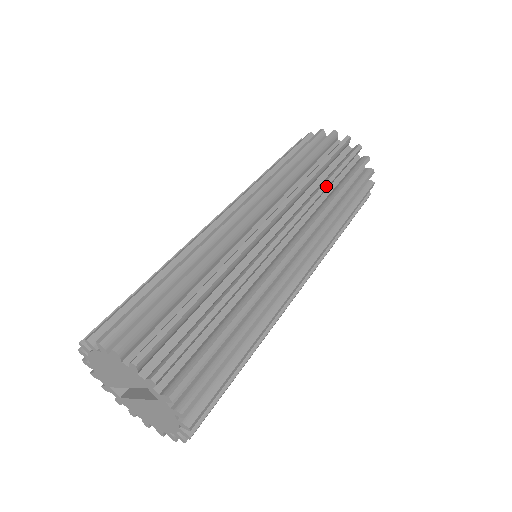
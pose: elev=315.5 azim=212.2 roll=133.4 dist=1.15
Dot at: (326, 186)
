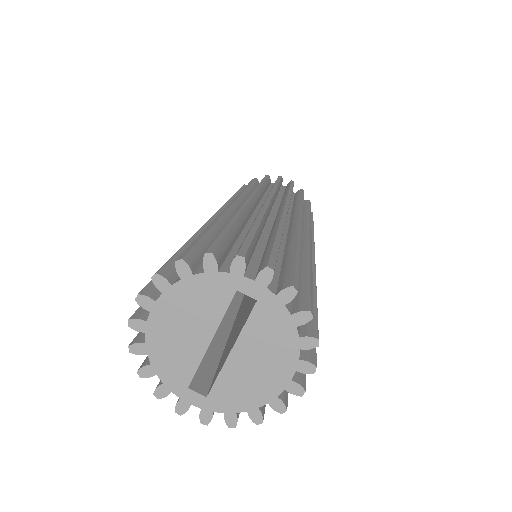
Dot at: (276, 186)
